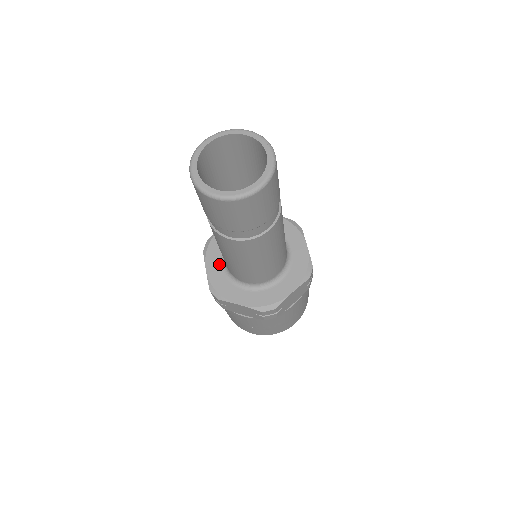
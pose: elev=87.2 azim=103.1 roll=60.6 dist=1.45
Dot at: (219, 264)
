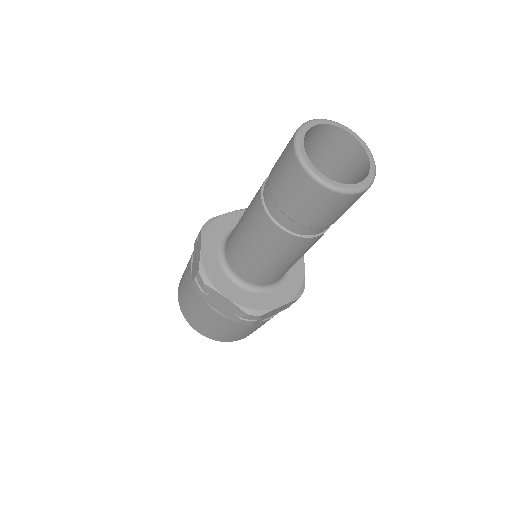
Dot at: (233, 285)
